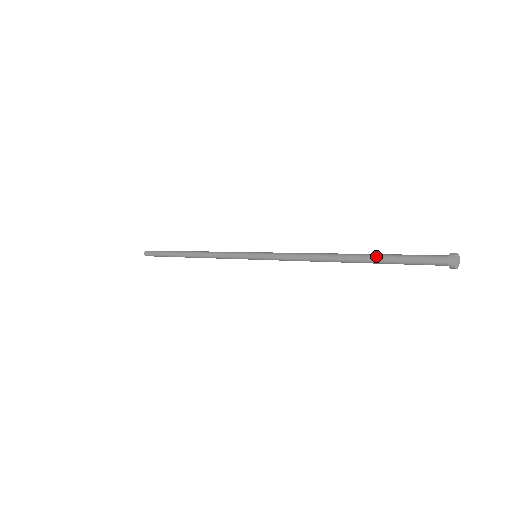
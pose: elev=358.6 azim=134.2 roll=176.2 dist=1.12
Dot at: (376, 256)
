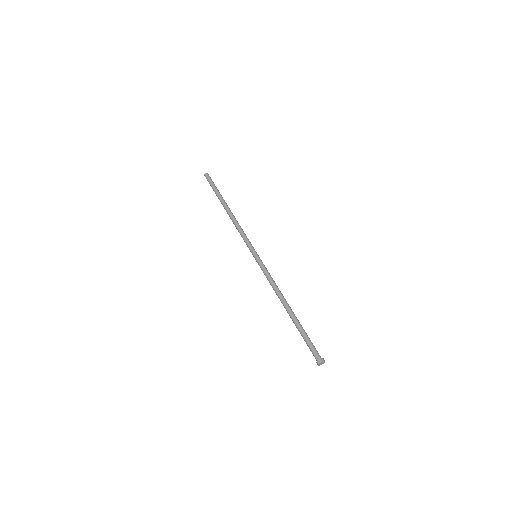
Dot at: (297, 328)
